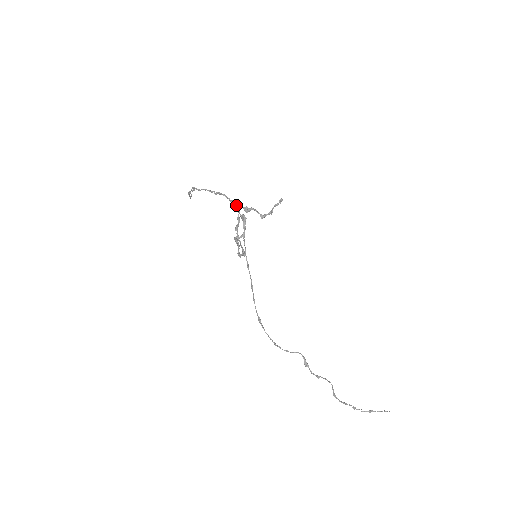
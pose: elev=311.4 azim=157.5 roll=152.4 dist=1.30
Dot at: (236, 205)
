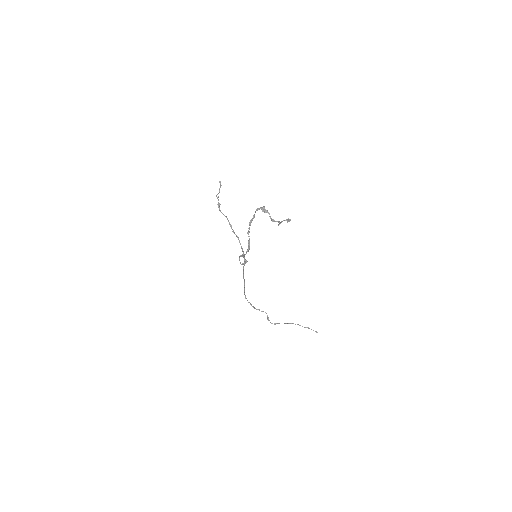
Dot at: (242, 251)
